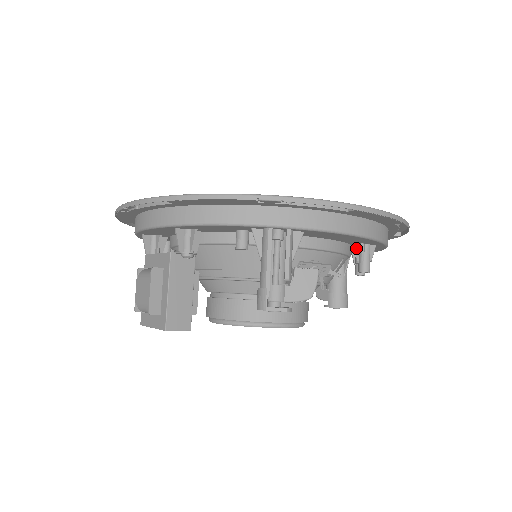
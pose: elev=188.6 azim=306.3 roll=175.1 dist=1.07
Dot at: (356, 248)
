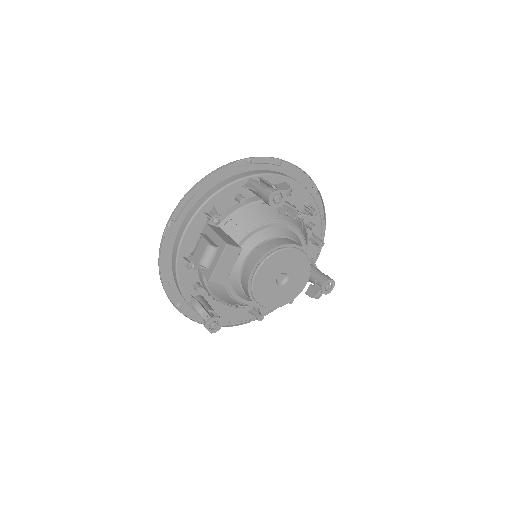
Dot at: (303, 212)
